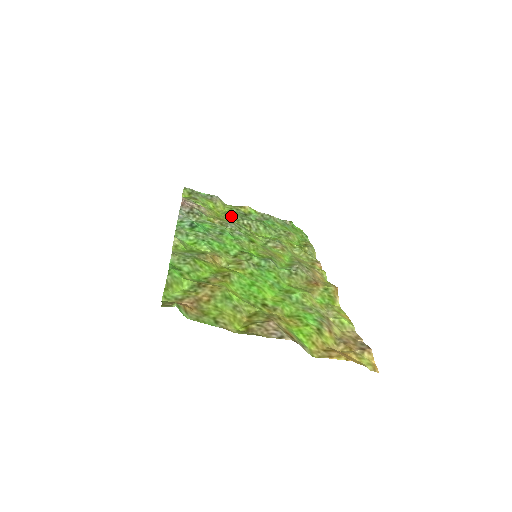
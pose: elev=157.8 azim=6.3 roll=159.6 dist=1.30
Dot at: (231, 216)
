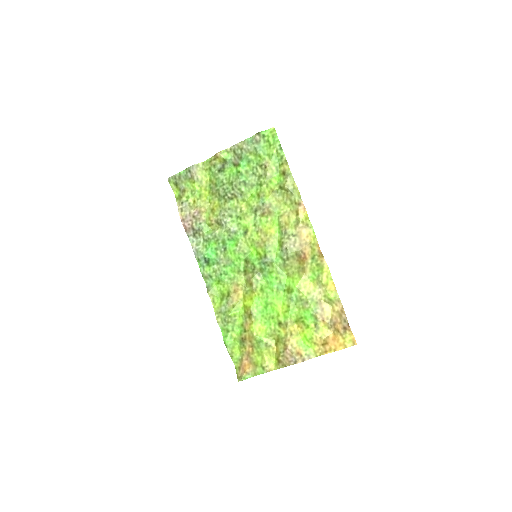
Dot at: (217, 193)
